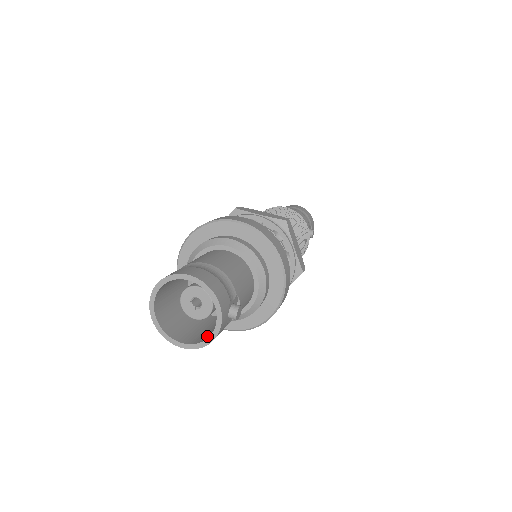
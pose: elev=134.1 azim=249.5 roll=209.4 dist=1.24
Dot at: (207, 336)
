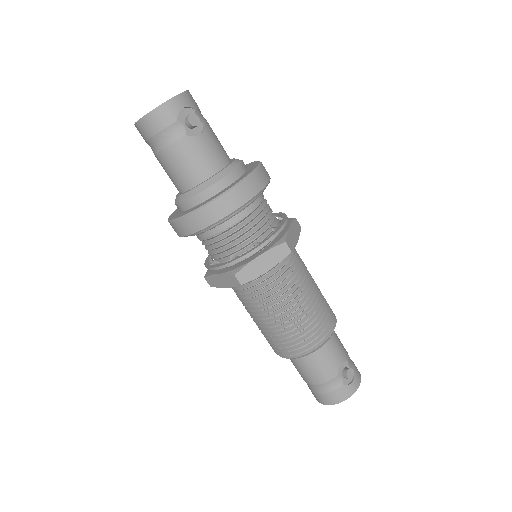
Dot at: (160, 119)
